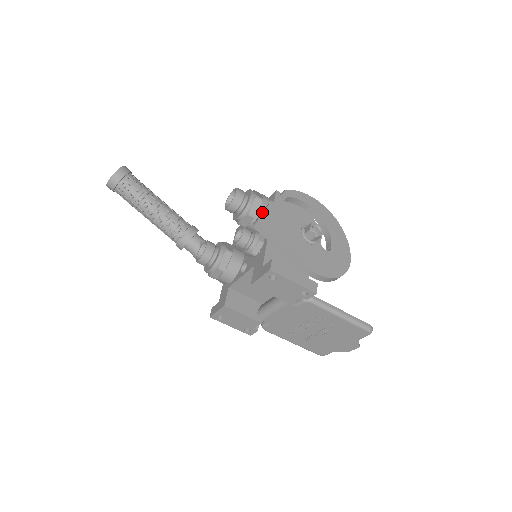
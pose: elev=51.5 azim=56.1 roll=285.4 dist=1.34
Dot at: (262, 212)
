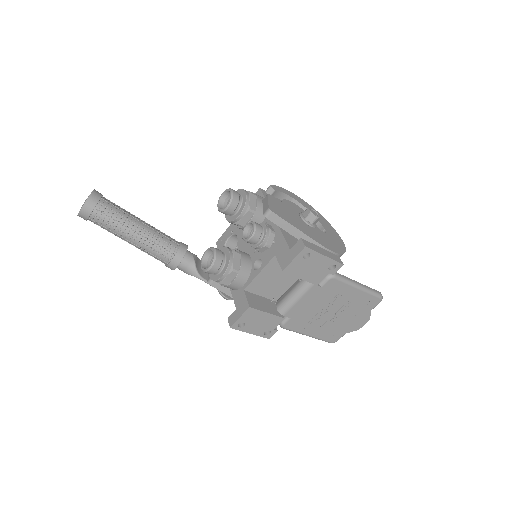
Dot at: (266, 203)
